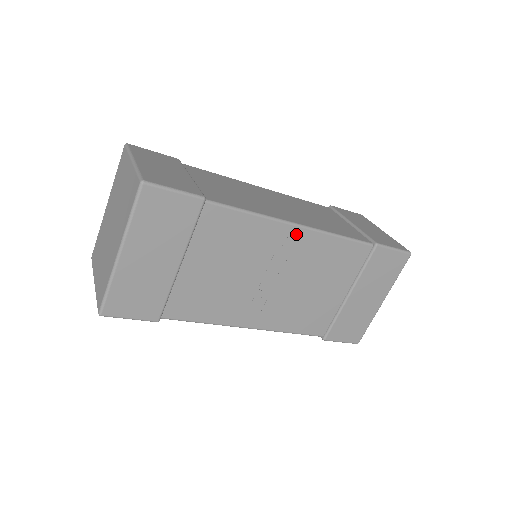
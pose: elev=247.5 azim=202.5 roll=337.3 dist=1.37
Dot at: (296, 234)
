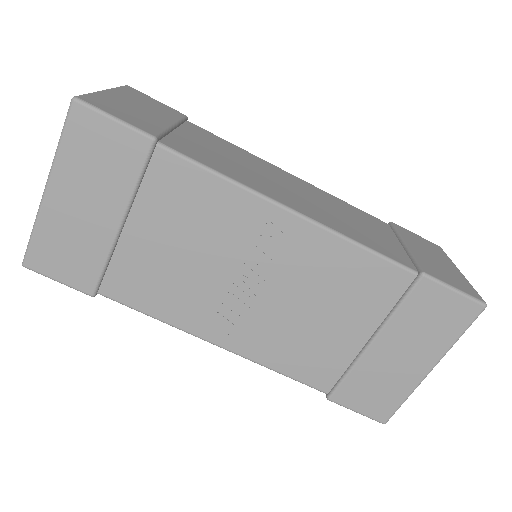
Dot at: (289, 224)
